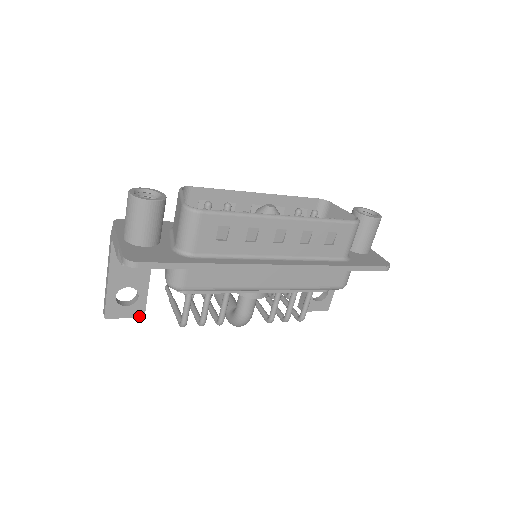
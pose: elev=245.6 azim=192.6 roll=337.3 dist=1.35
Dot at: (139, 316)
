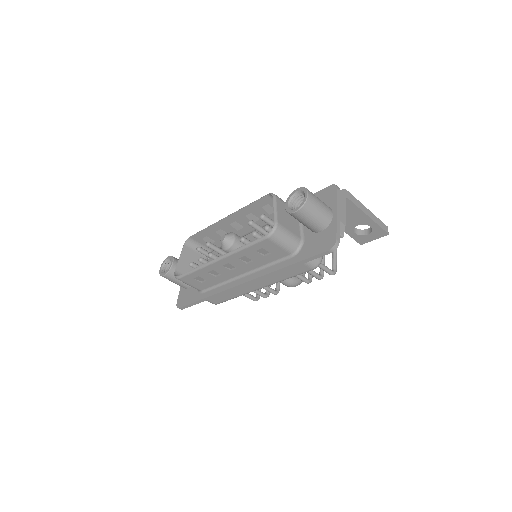
Dot at: occluded
